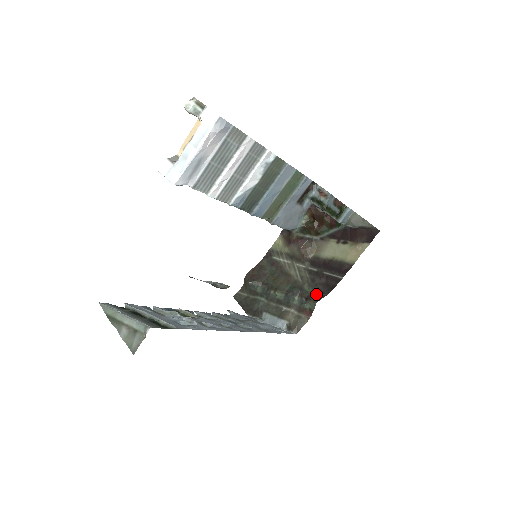
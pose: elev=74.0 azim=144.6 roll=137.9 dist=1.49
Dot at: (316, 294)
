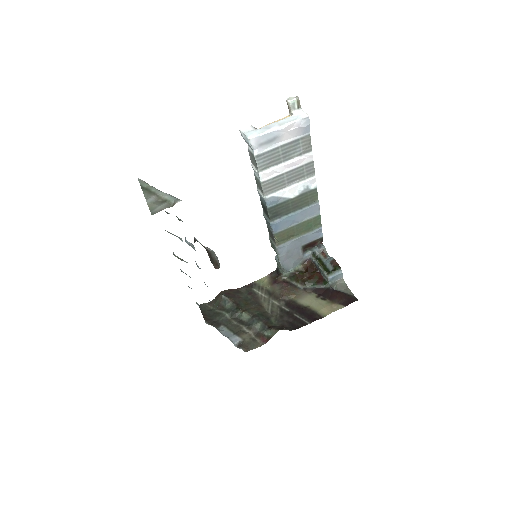
Dot at: (280, 327)
